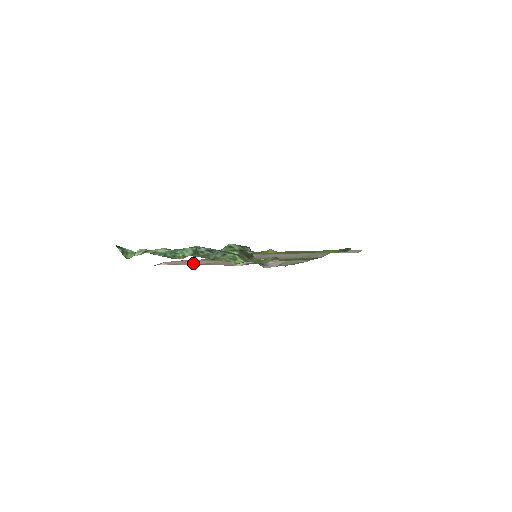
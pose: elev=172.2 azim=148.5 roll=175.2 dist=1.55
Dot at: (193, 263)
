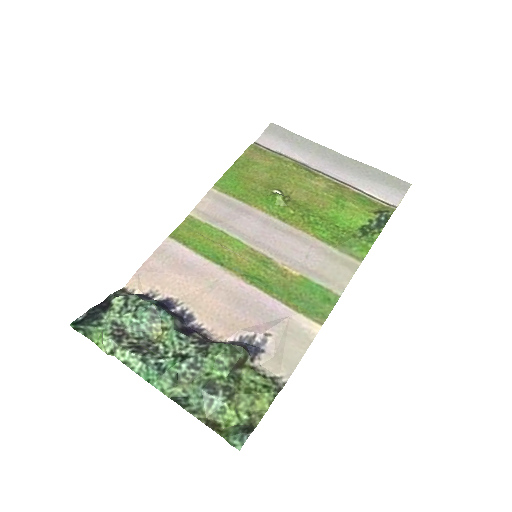
Dot at: (175, 290)
